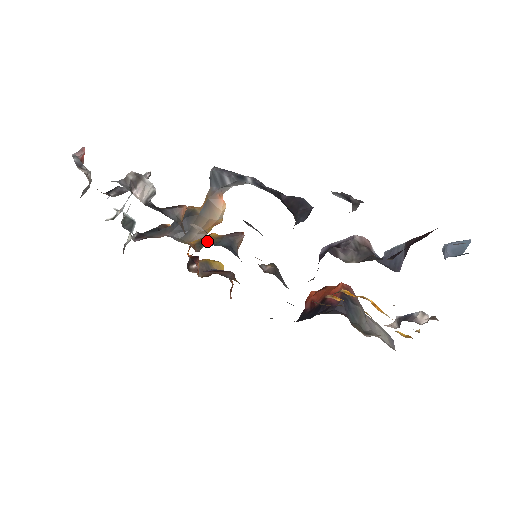
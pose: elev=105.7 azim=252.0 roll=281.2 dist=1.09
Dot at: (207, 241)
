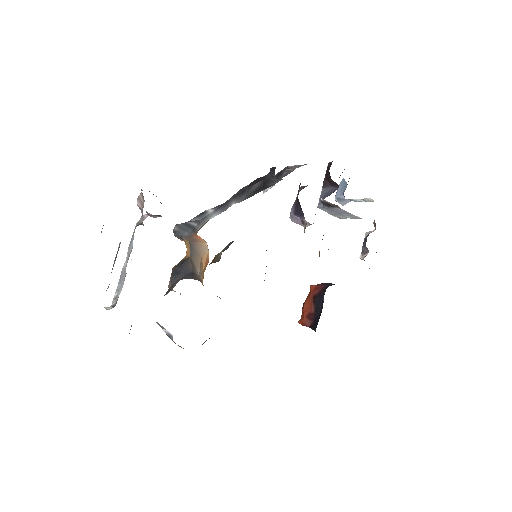
Dot at: (218, 253)
